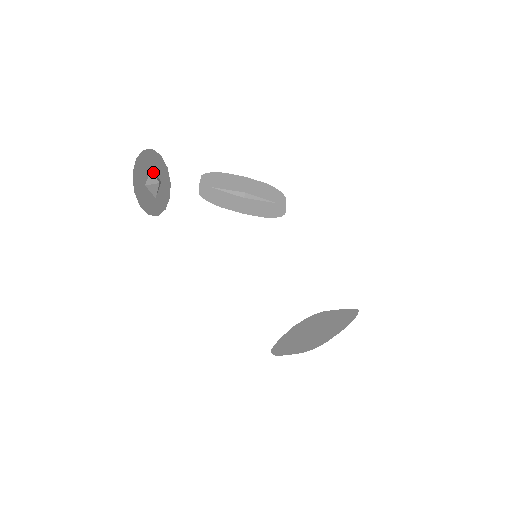
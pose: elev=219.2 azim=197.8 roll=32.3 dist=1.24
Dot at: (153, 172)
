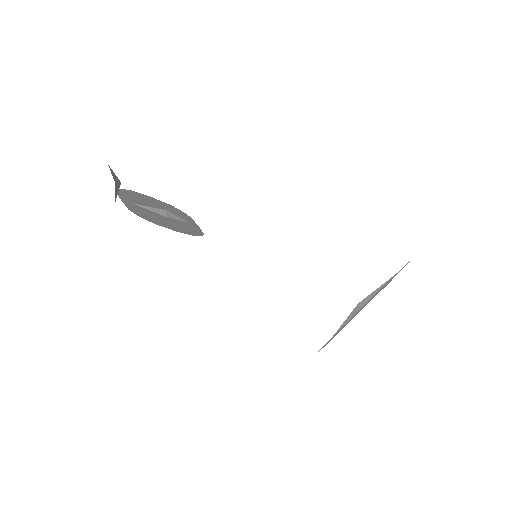
Dot at: (110, 168)
